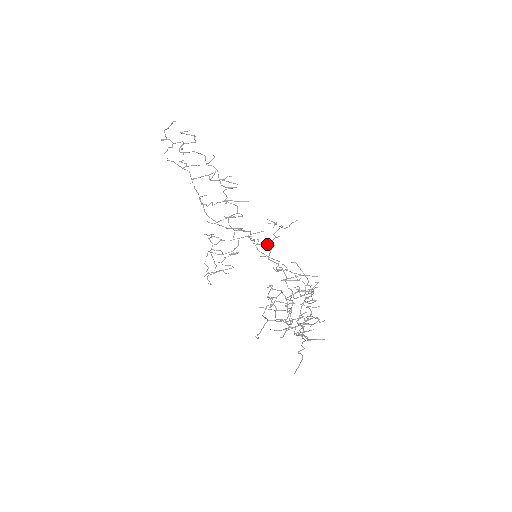
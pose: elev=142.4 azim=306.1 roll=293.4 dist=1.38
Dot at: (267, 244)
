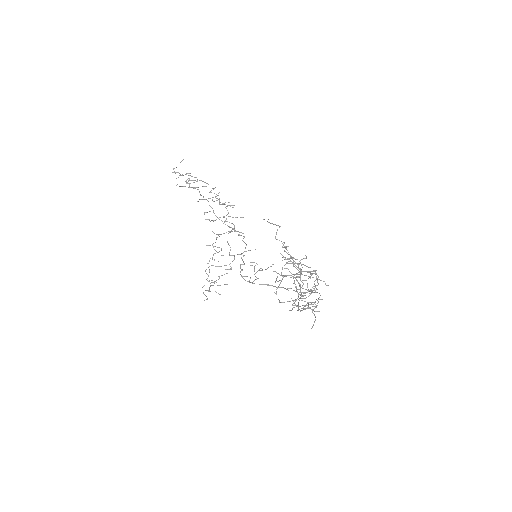
Dot at: occluded
